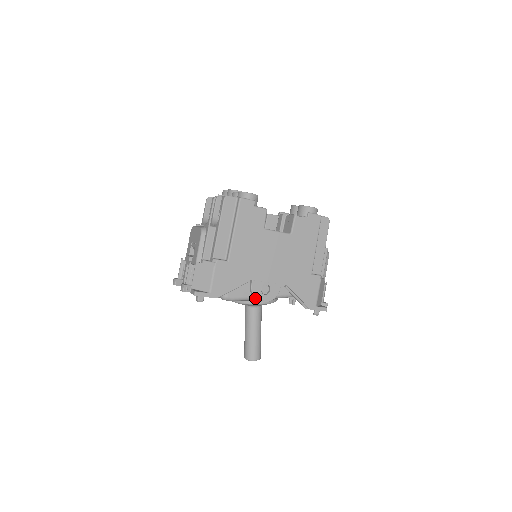
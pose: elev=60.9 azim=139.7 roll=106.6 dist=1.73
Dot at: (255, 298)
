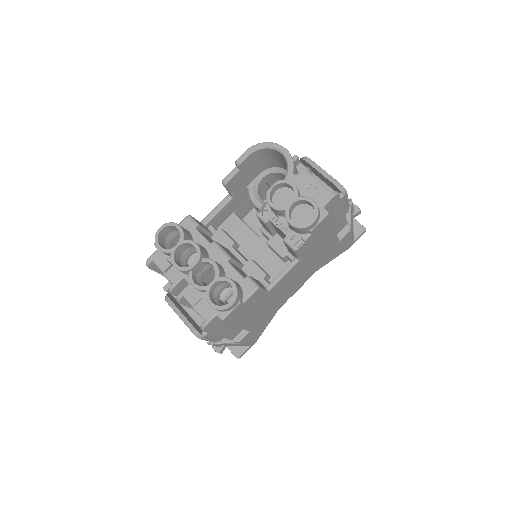
Dot at: occluded
